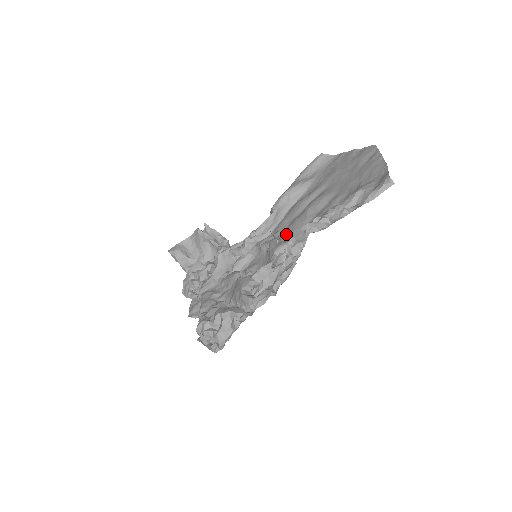
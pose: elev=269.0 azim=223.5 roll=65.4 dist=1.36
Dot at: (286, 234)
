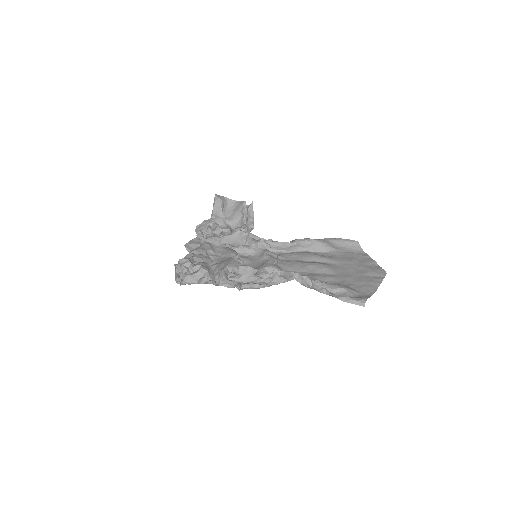
Dot at: (285, 264)
